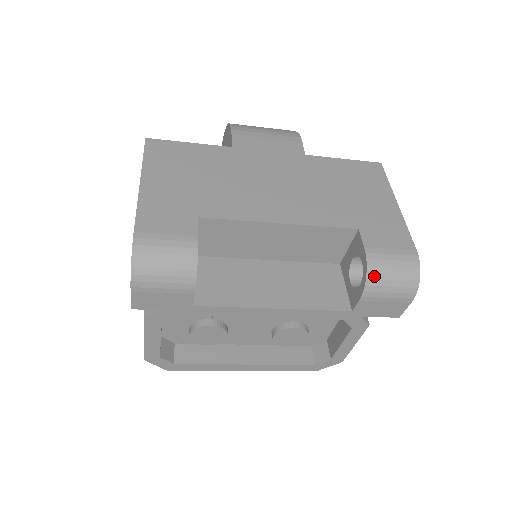
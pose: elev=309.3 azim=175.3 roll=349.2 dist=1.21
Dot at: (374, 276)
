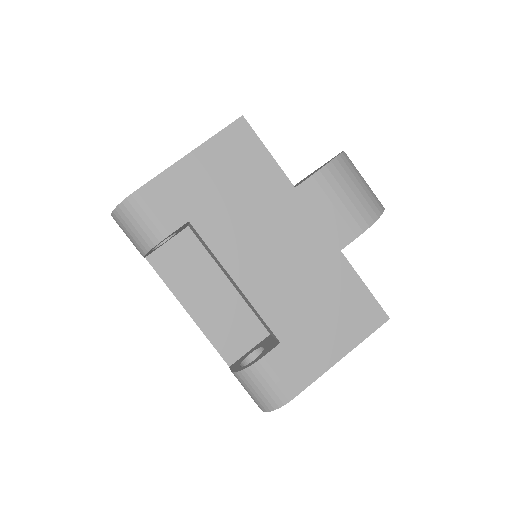
Dot at: (246, 376)
